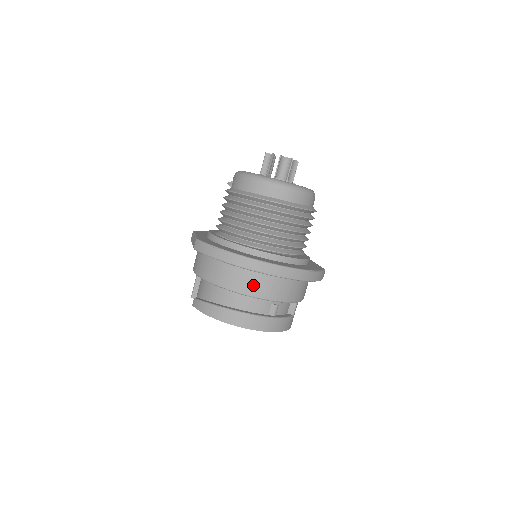
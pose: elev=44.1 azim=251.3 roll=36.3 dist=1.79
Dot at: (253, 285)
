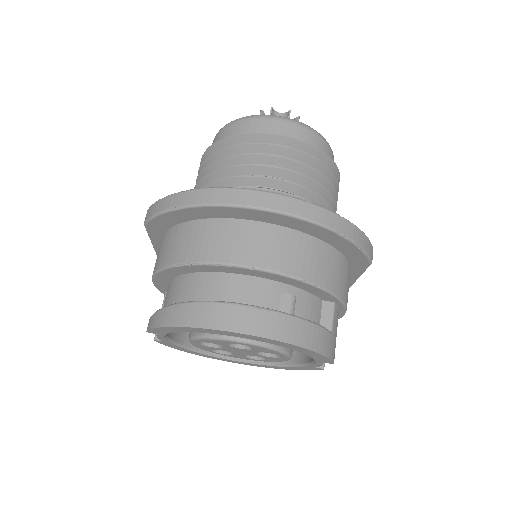
Dot at: (238, 245)
